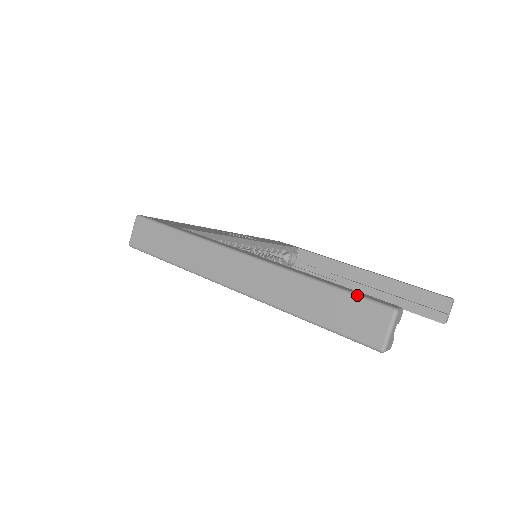
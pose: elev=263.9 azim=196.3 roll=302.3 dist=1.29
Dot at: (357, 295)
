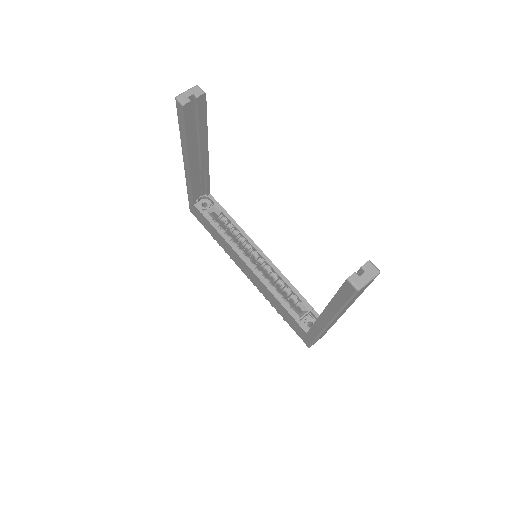
Dot at: occluded
